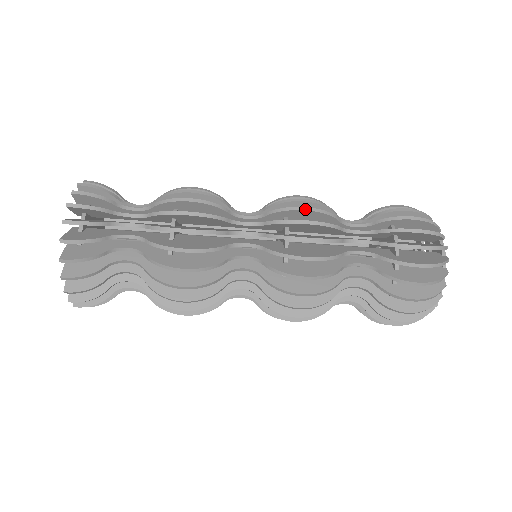
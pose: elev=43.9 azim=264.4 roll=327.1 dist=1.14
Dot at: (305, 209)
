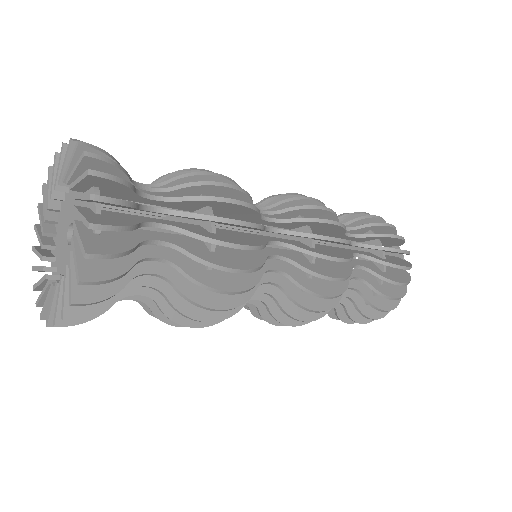
Dot at: (338, 240)
